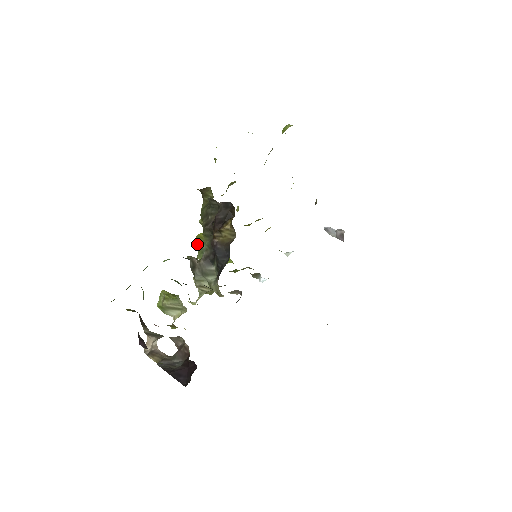
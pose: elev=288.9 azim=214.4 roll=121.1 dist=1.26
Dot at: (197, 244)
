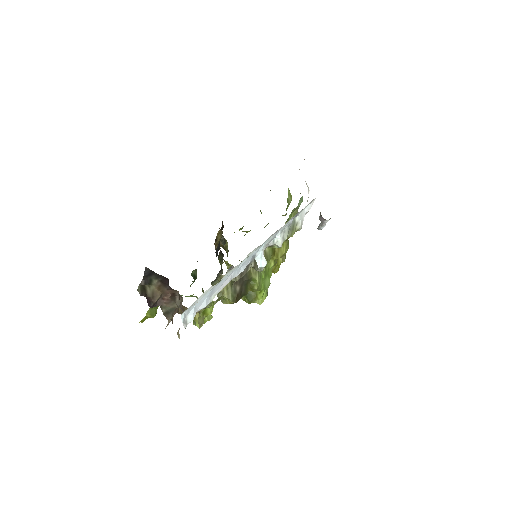
Dot at: occluded
